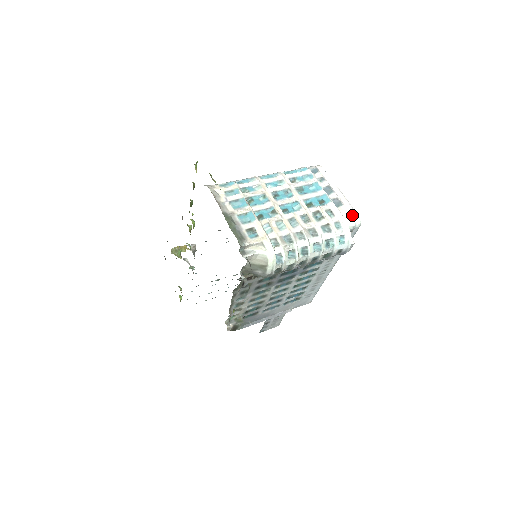
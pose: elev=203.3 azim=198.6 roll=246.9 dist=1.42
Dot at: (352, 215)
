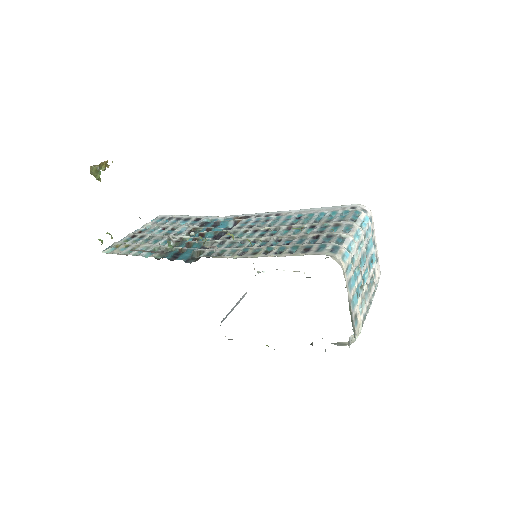
Dot at: (380, 273)
